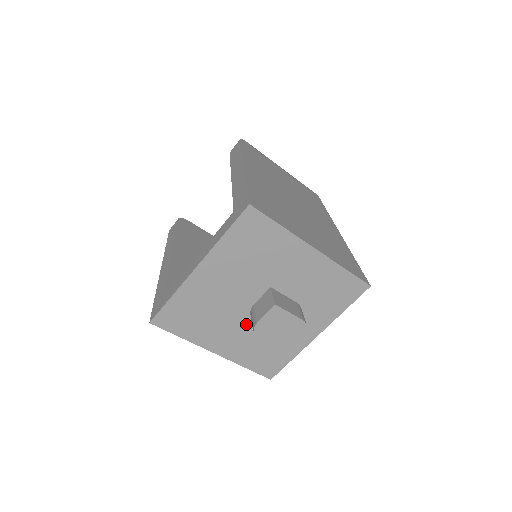
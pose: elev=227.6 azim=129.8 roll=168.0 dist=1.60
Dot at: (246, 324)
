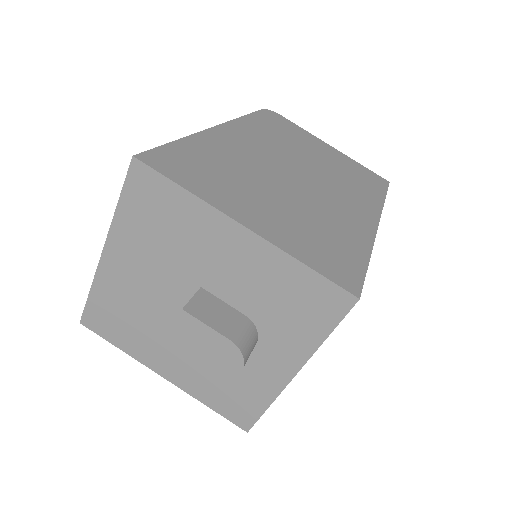
Dot at: occluded
